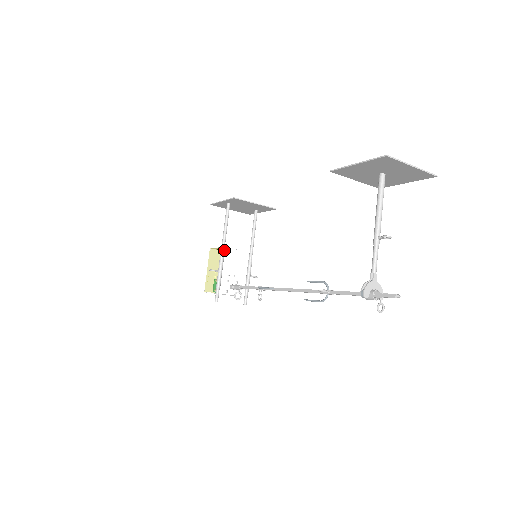
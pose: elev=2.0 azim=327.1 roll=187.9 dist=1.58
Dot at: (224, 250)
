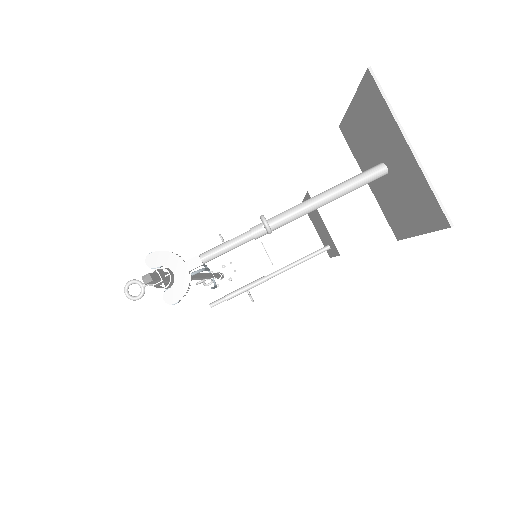
Dot at: occluded
